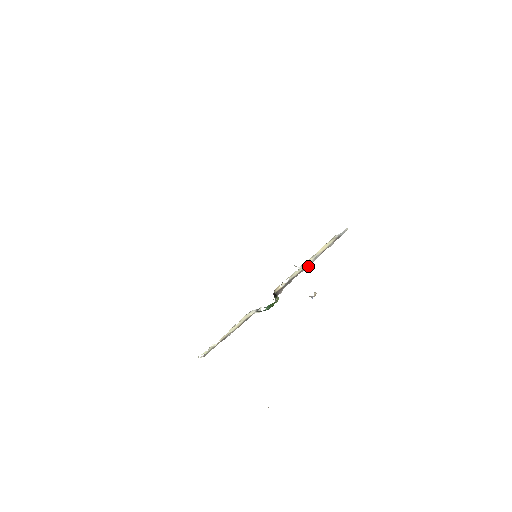
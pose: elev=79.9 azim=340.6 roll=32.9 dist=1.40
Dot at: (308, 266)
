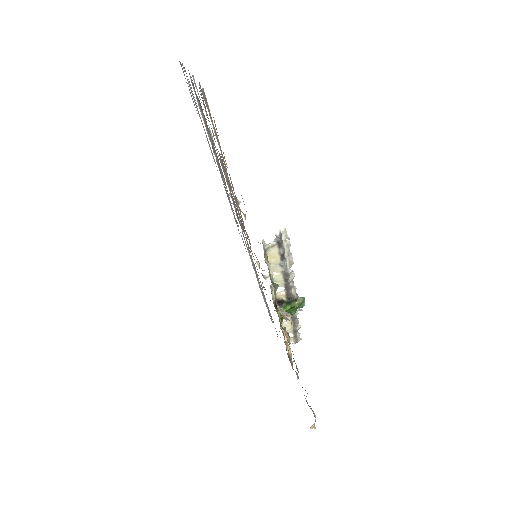
Dot at: (287, 272)
